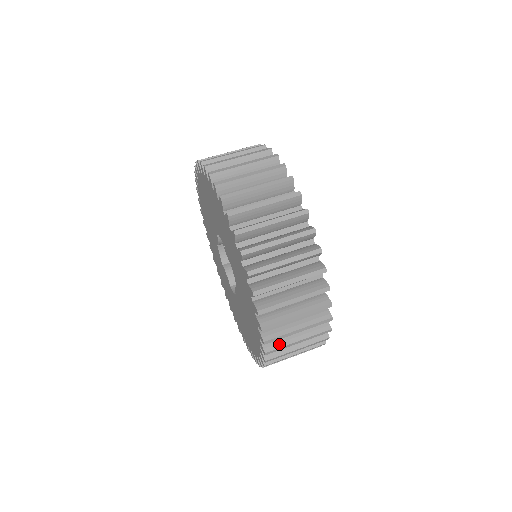
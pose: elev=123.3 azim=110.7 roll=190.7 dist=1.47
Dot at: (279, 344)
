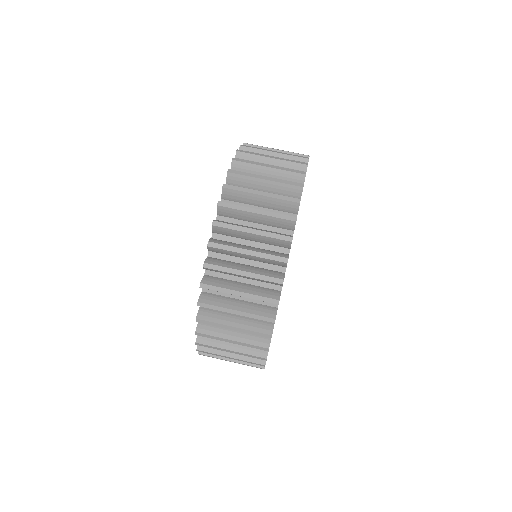
Dot at: (213, 350)
